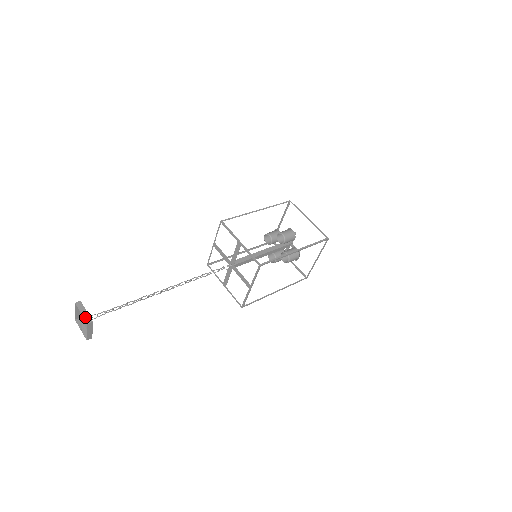
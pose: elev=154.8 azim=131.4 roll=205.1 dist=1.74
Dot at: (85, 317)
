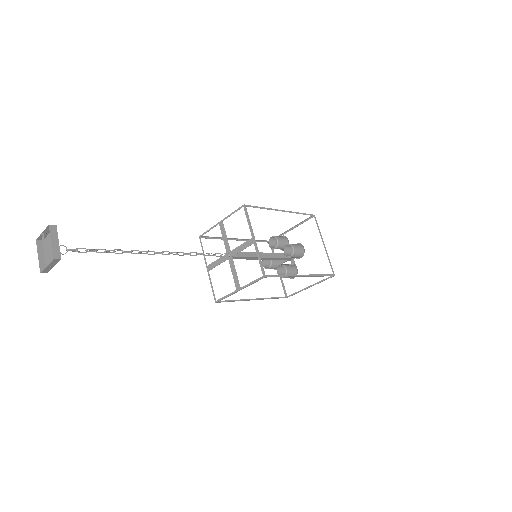
Dot at: (47, 229)
